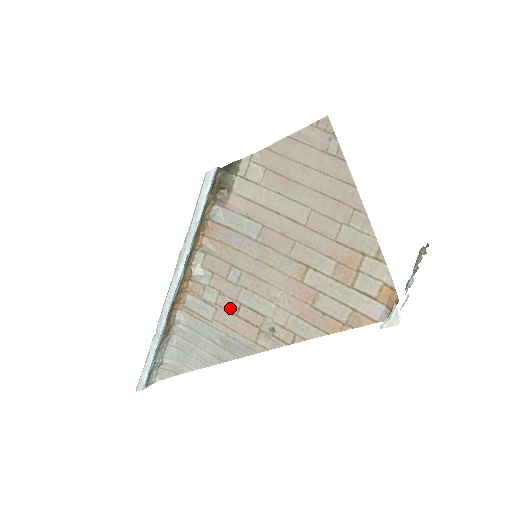
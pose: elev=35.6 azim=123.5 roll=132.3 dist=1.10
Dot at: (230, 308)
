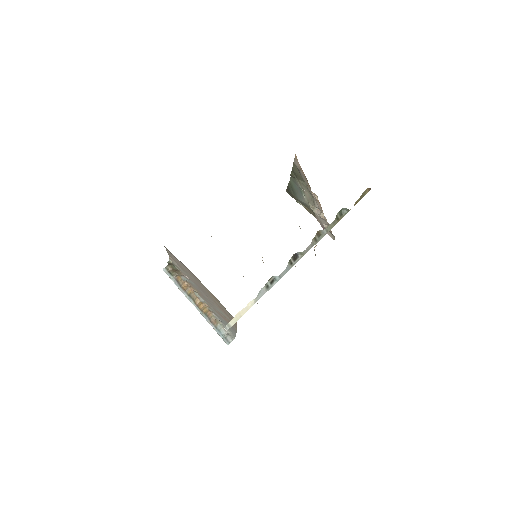
Dot at: (218, 313)
